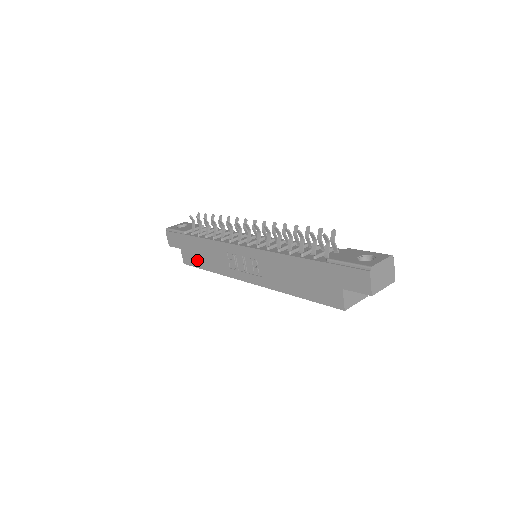
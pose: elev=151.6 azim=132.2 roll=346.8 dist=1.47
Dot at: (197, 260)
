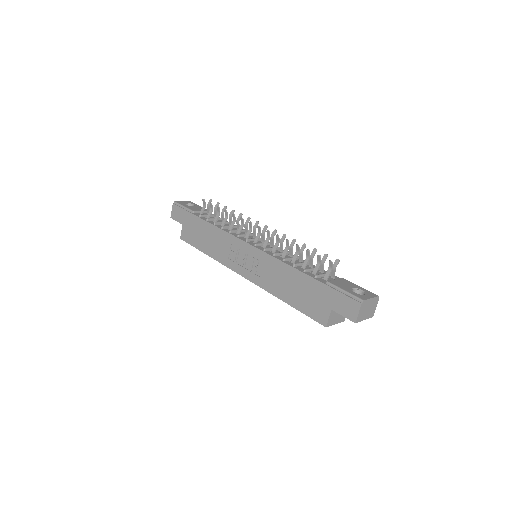
Dot at: (196, 240)
